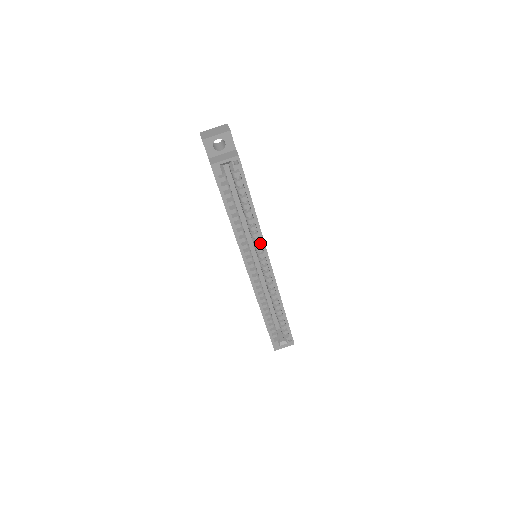
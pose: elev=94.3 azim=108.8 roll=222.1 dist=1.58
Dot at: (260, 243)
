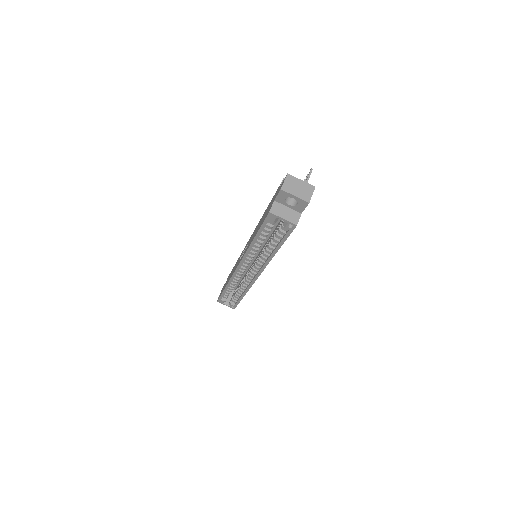
Dot at: (263, 263)
